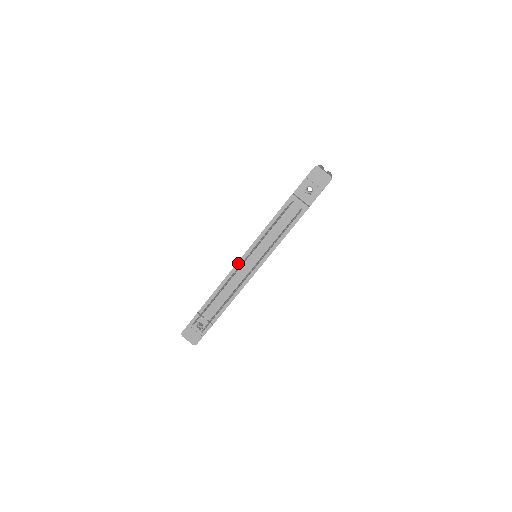
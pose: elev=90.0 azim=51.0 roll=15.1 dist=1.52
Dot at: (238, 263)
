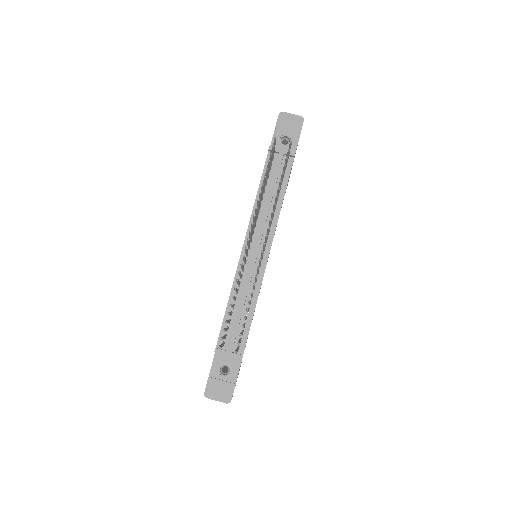
Dot at: (241, 257)
